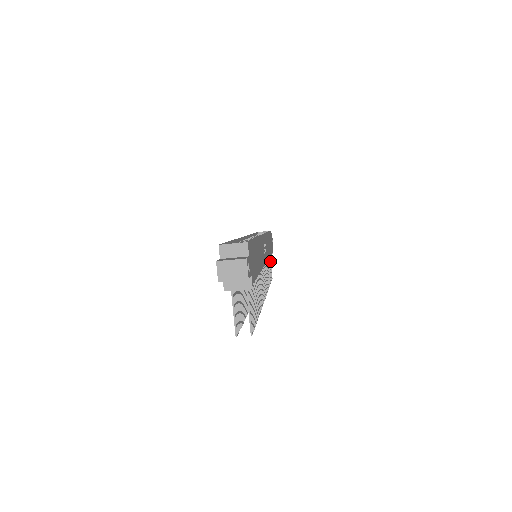
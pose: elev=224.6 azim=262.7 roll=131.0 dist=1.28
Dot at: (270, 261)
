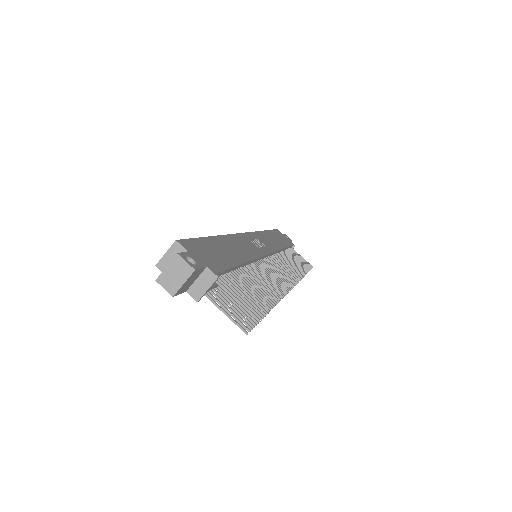
Dot at: (297, 254)
